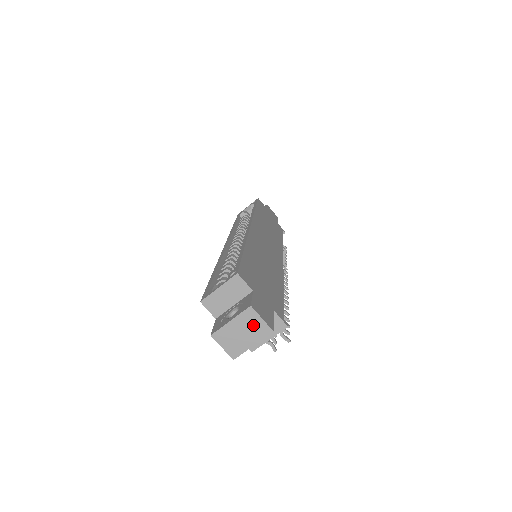
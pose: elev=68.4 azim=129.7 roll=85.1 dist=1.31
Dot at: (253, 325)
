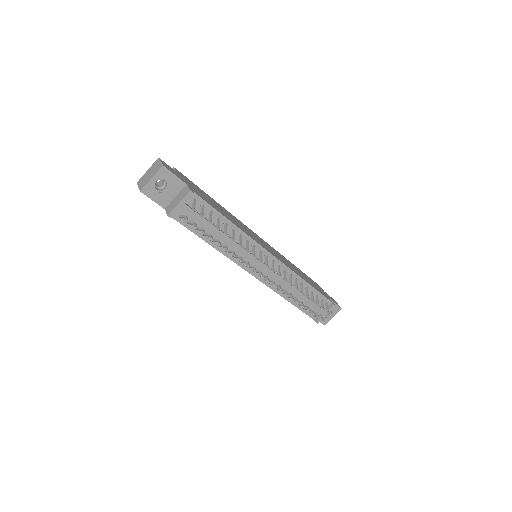
Dot at: (156, 167)
